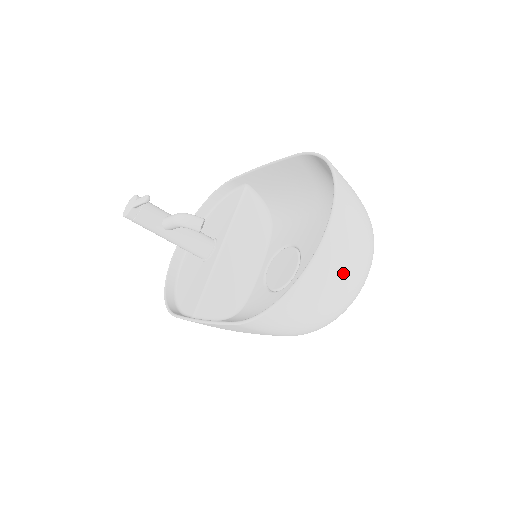
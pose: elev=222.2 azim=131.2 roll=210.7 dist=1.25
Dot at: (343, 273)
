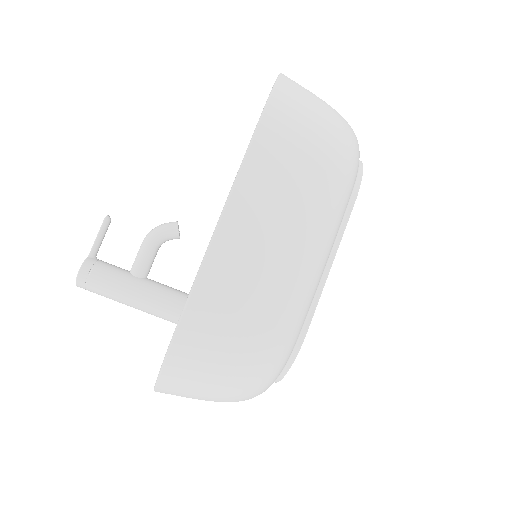
Dot at: occluded
